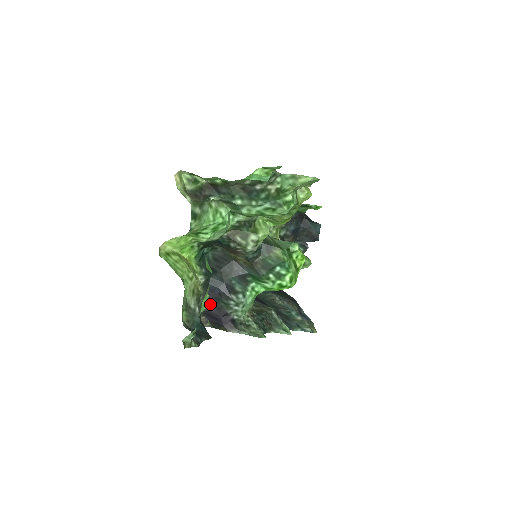
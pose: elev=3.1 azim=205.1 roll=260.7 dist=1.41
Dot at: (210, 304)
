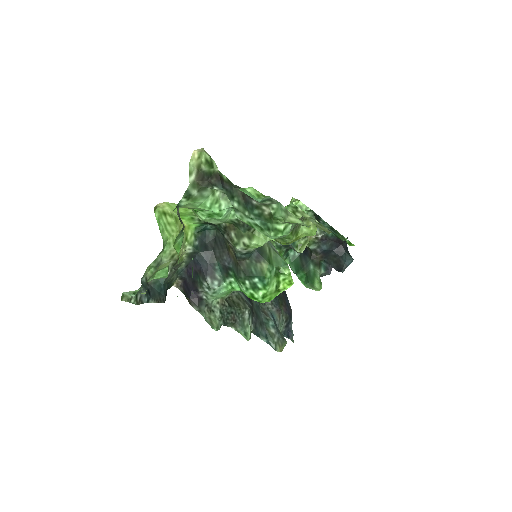
Dot at: (189, 273)
